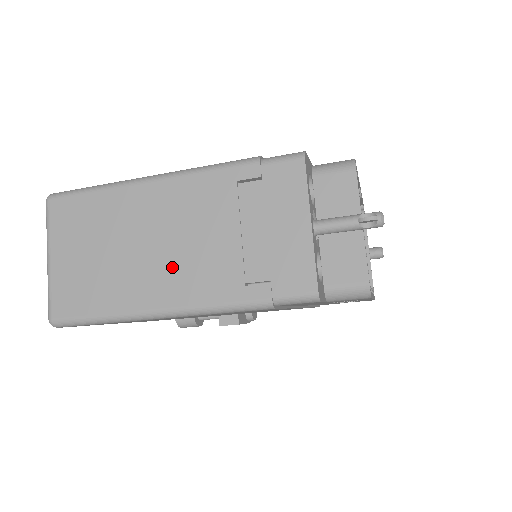
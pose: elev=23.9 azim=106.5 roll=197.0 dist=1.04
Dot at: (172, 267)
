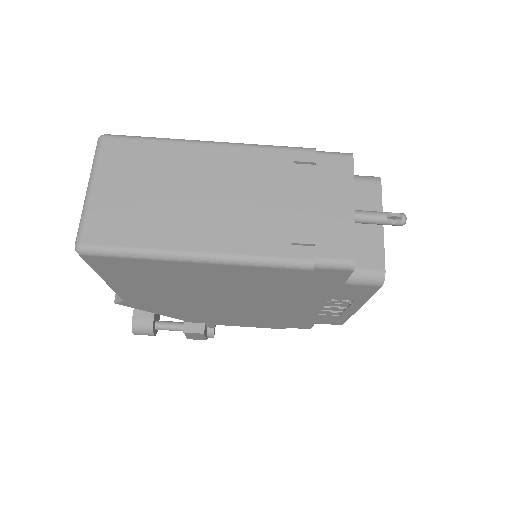
Dot at: (223, 218)
